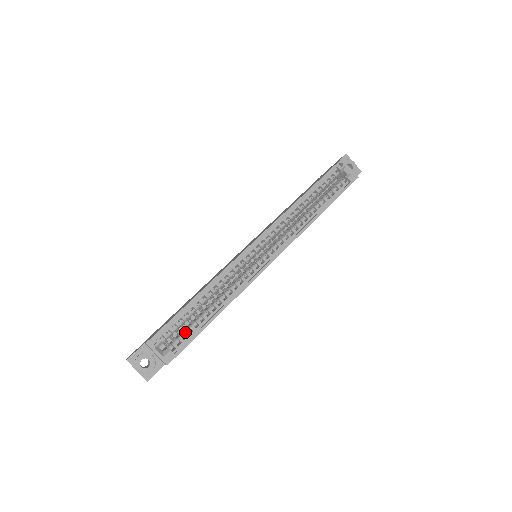
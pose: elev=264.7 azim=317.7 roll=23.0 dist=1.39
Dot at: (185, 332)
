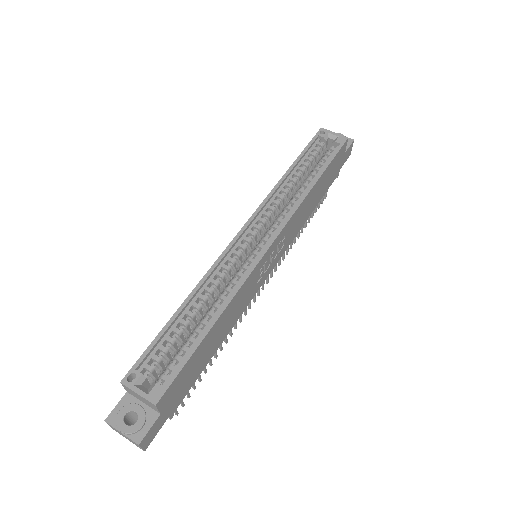
Dot at: (175, 356)
